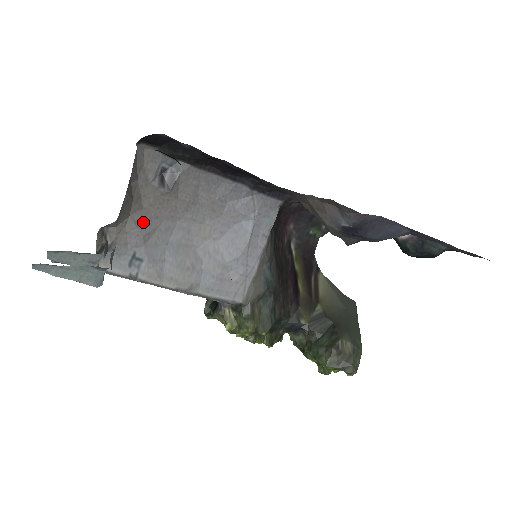
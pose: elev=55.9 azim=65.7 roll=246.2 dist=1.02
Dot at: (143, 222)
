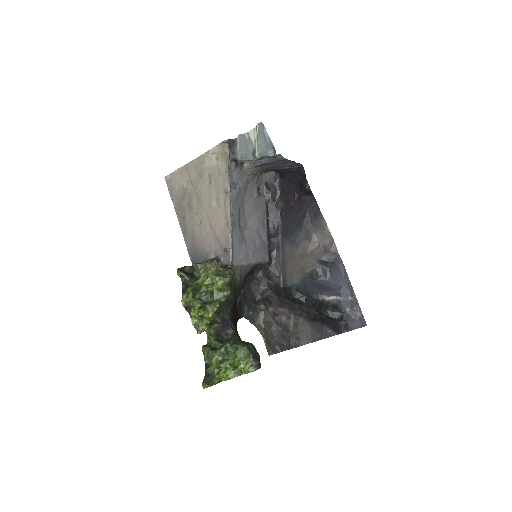
Dot at: (246, 184)
